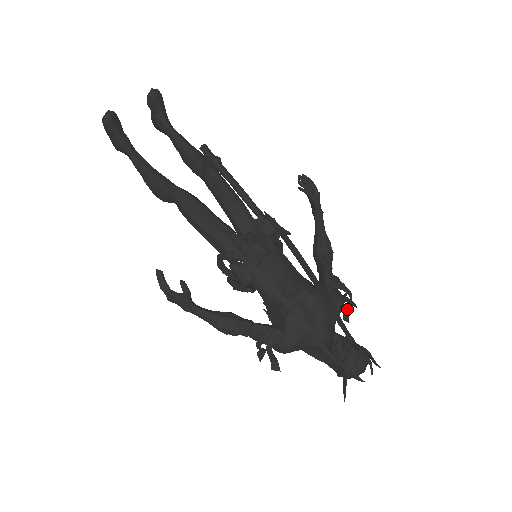
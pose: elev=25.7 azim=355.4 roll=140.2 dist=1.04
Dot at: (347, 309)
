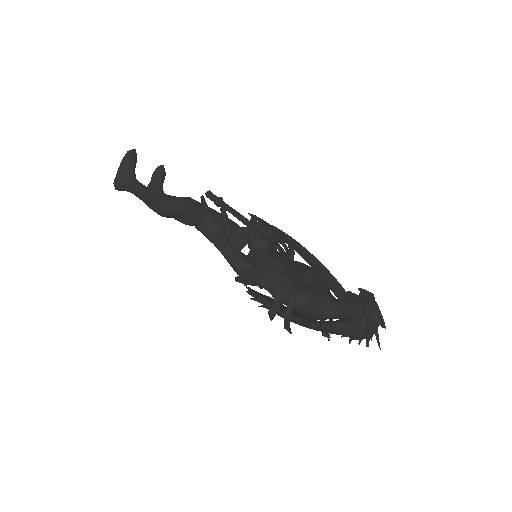
Dot at: (332, 319)
